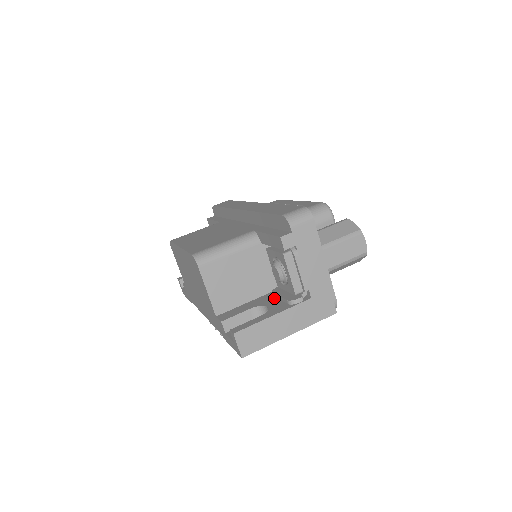
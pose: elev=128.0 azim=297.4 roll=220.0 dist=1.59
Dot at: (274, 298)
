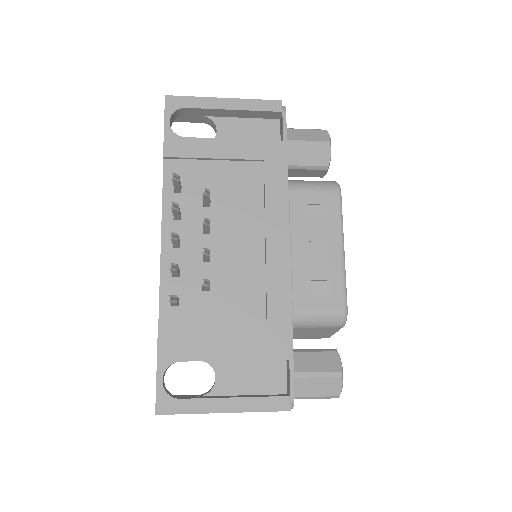
Dot at: occluded
